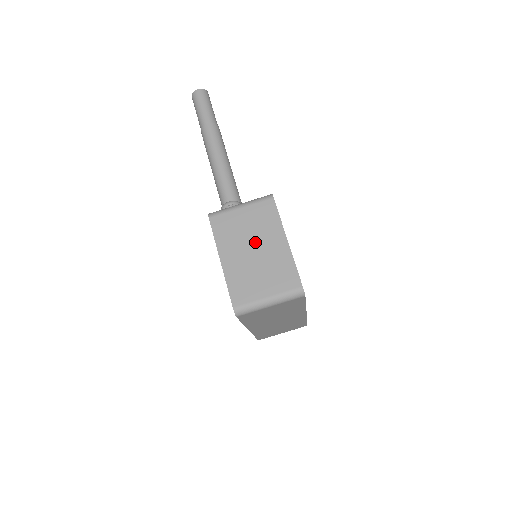
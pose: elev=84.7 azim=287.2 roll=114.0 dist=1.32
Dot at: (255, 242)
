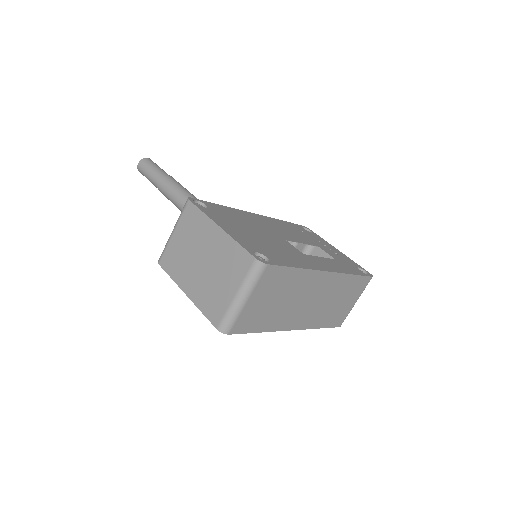
Dot at: (198, 253)
